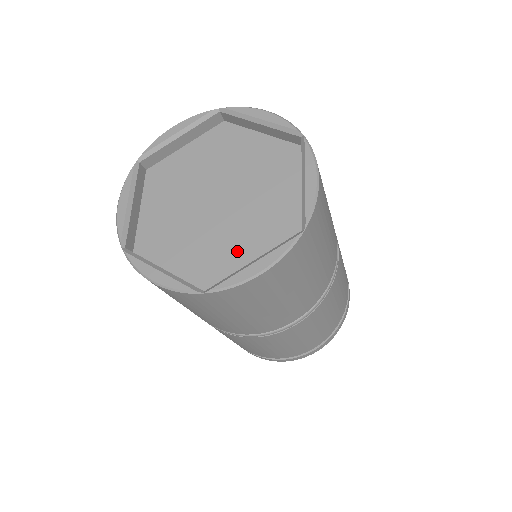
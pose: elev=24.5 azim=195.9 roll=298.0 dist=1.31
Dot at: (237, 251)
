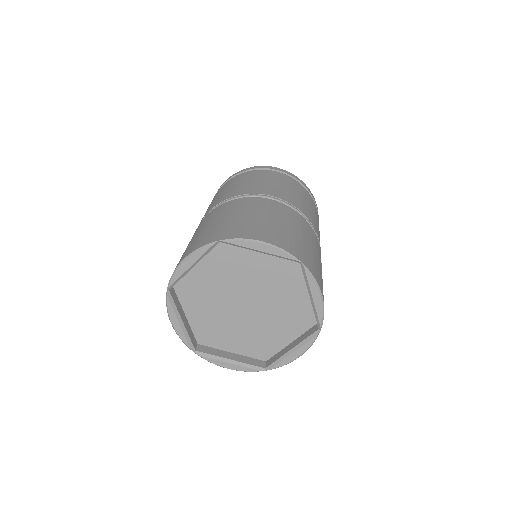
Dot at: (230, 338)
